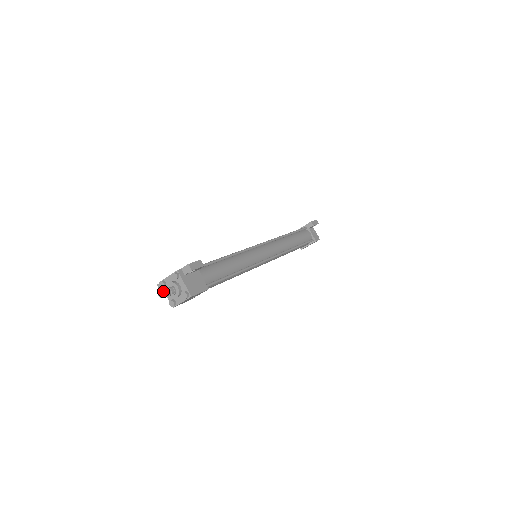
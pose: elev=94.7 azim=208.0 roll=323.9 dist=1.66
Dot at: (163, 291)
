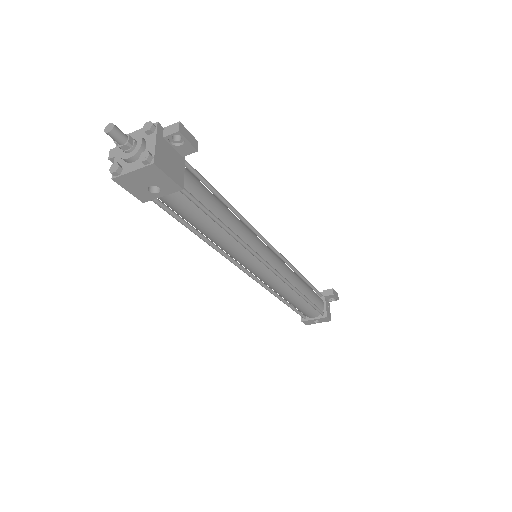
Dot at: occluded
